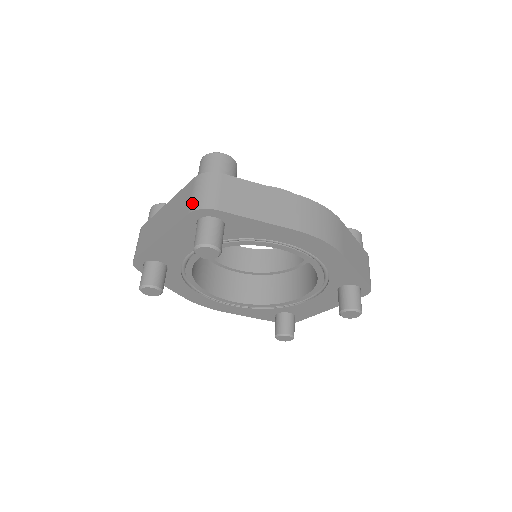
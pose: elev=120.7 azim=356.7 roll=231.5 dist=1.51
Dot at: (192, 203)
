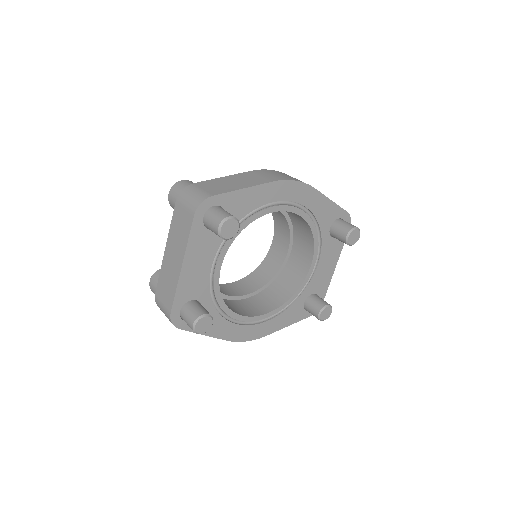
Dot at: (190, 209)
